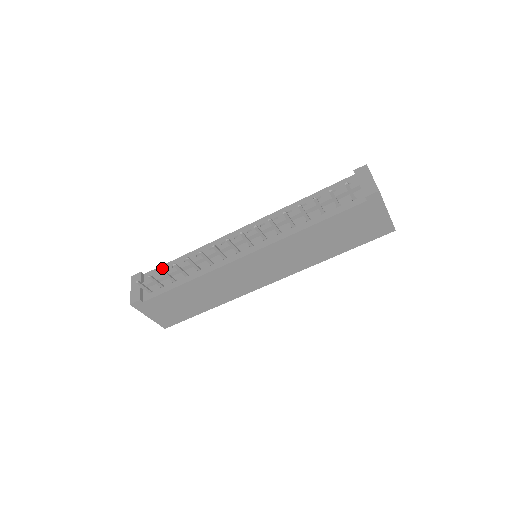
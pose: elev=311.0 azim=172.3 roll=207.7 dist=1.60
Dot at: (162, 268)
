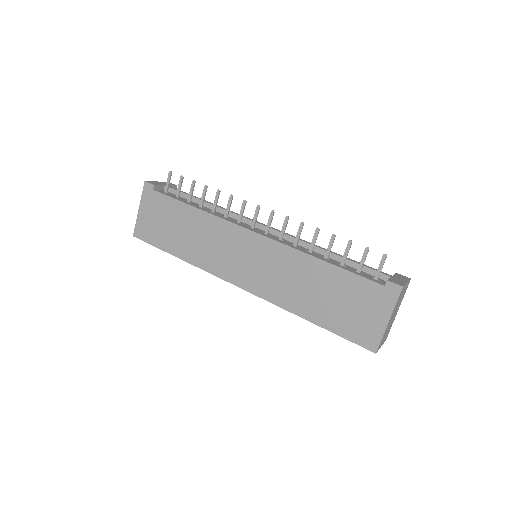
Dot at: occluded
